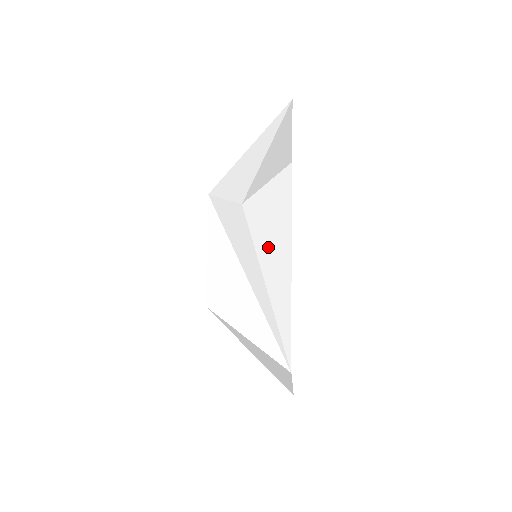
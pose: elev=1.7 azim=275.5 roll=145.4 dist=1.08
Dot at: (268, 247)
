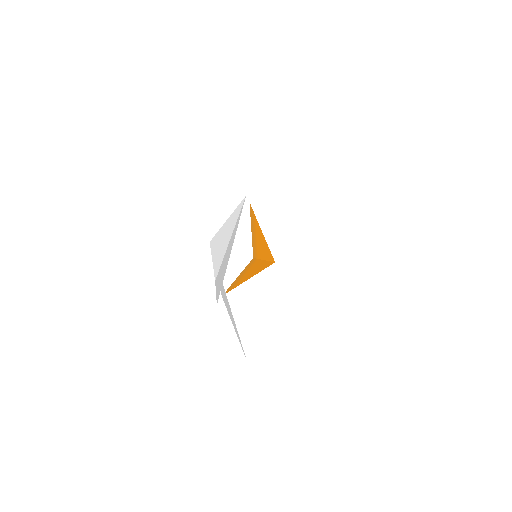
Dot at: occluded
